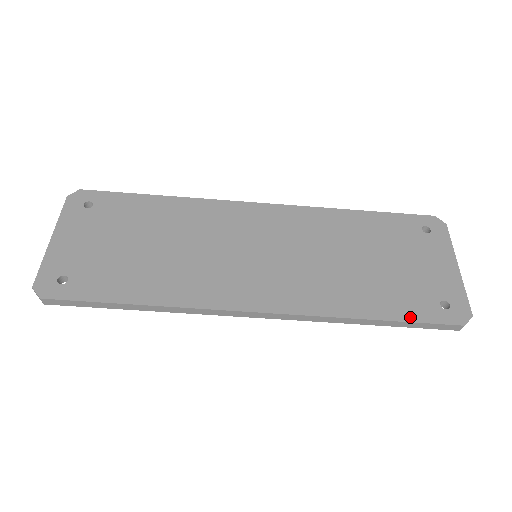
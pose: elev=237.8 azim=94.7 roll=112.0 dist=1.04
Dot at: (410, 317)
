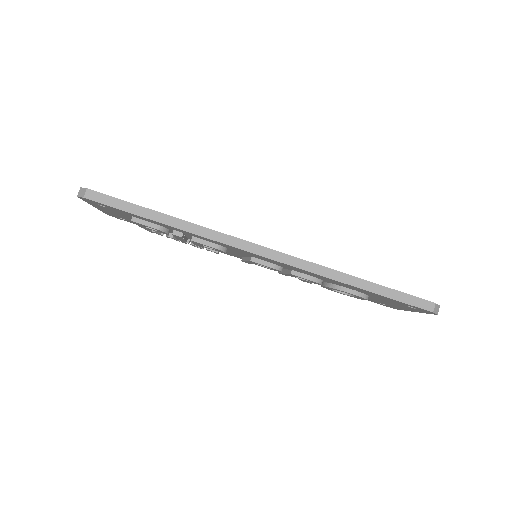
Dot at: (389, 288)
